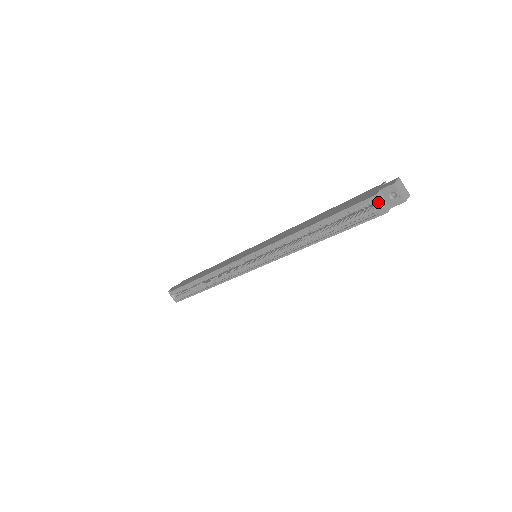
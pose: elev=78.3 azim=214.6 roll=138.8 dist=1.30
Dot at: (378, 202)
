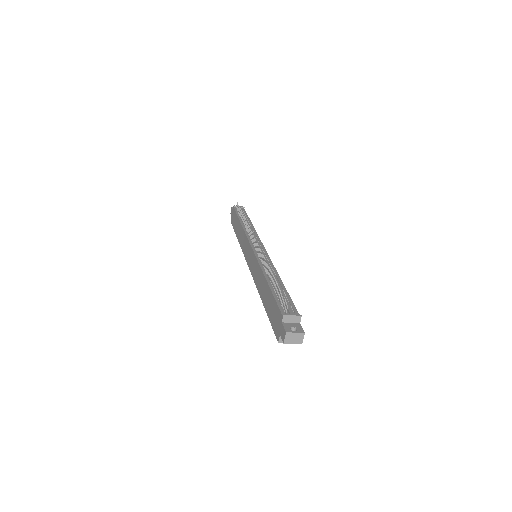
Dot at: occluded
